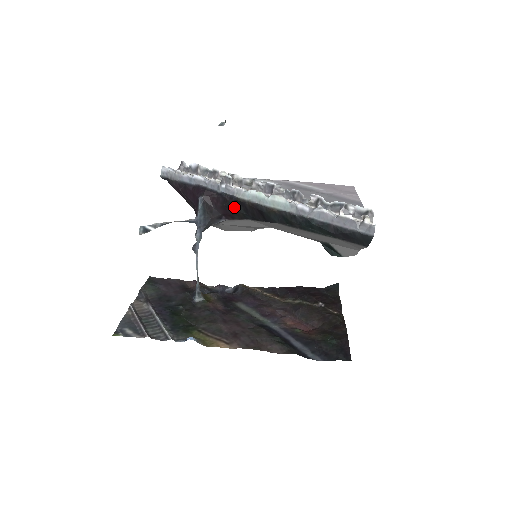
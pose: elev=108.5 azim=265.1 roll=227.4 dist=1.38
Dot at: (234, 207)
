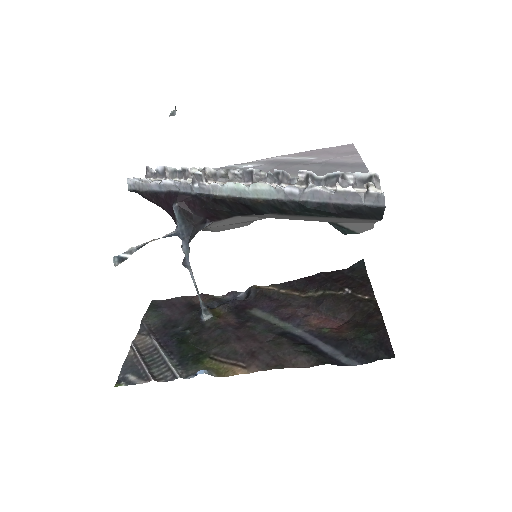
Dot at: (215, 207)
